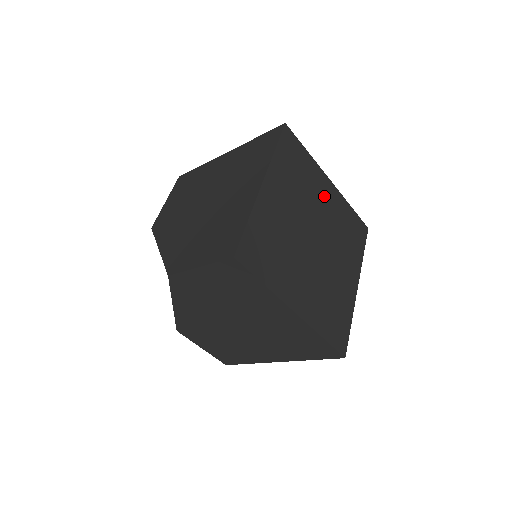
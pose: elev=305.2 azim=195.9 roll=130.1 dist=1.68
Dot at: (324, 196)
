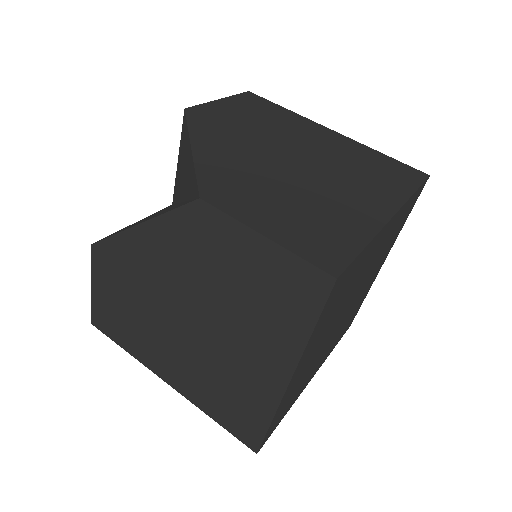
Dot at: (375, 271)
